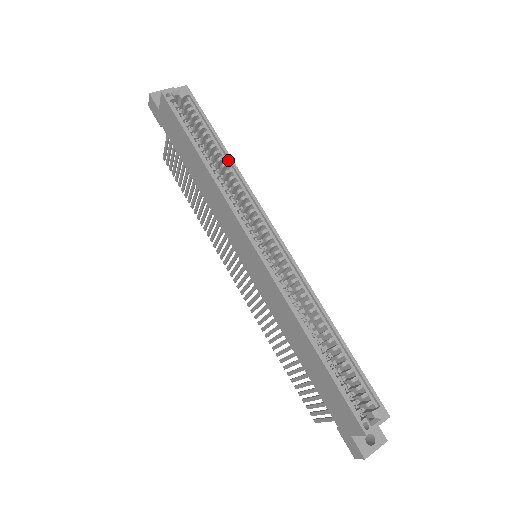
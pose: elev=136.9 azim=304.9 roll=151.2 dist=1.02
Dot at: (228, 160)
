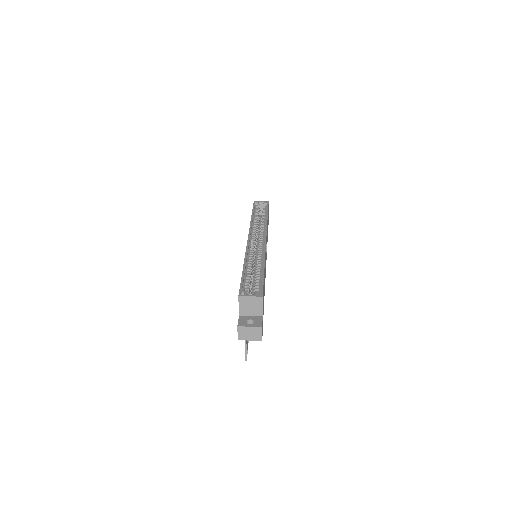
Dot at: occluded
